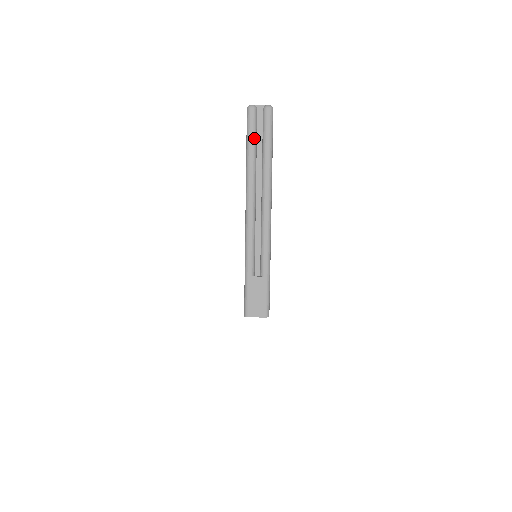
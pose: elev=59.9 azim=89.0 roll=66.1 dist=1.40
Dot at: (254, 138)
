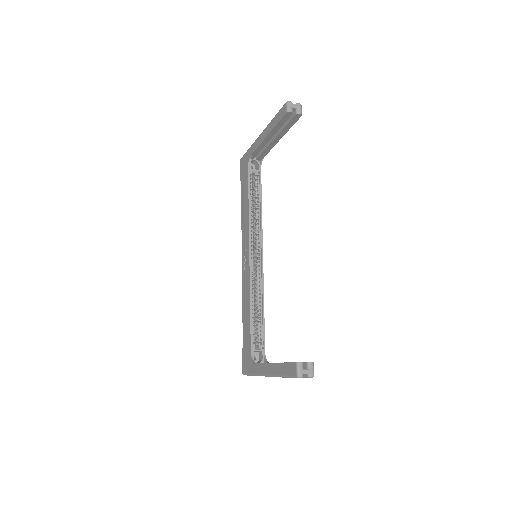
Dot at: occluded
